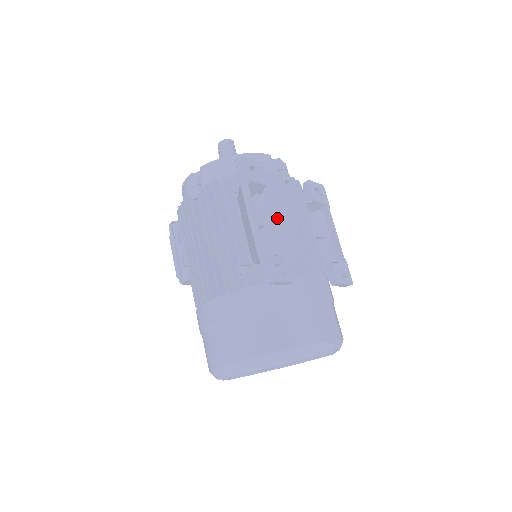
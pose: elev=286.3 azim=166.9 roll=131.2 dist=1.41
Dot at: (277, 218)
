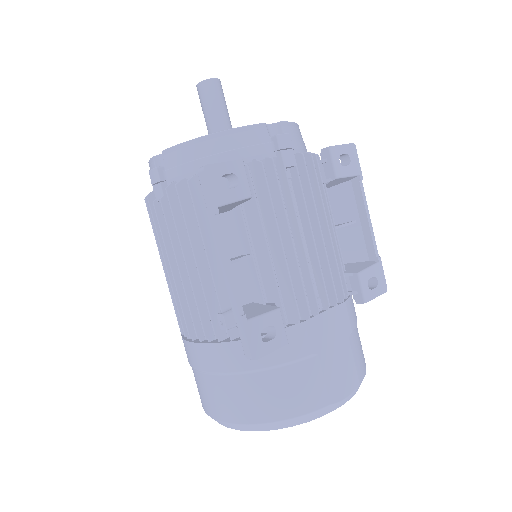
Dot at: (272, 236)
